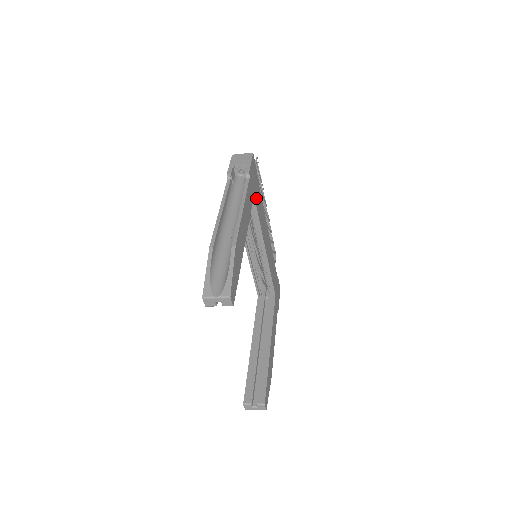
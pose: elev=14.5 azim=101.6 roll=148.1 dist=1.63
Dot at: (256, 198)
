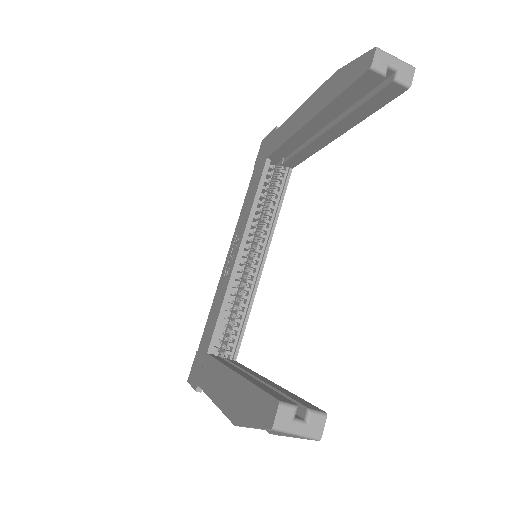
Dot at: occluded
